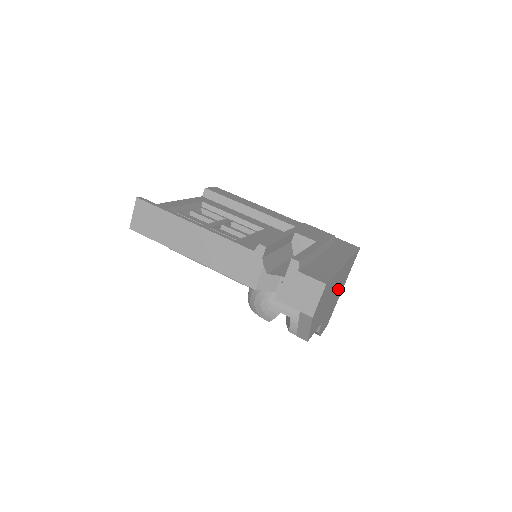
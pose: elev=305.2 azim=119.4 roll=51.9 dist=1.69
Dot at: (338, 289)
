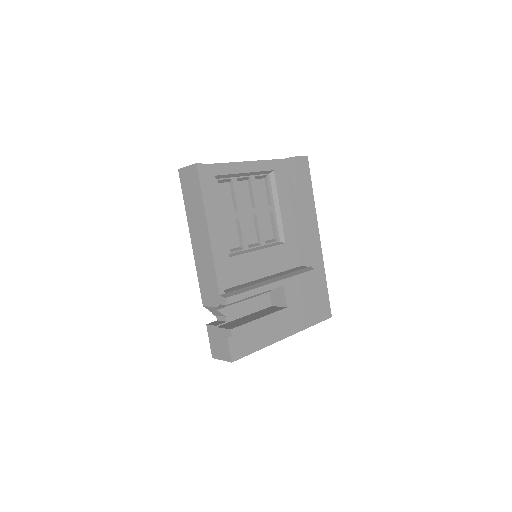
Dot at: occluded
